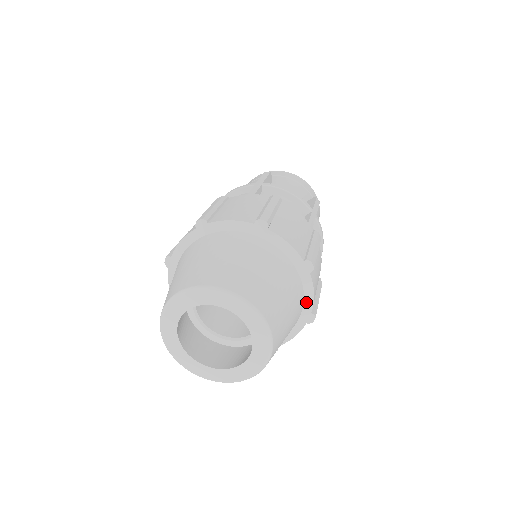
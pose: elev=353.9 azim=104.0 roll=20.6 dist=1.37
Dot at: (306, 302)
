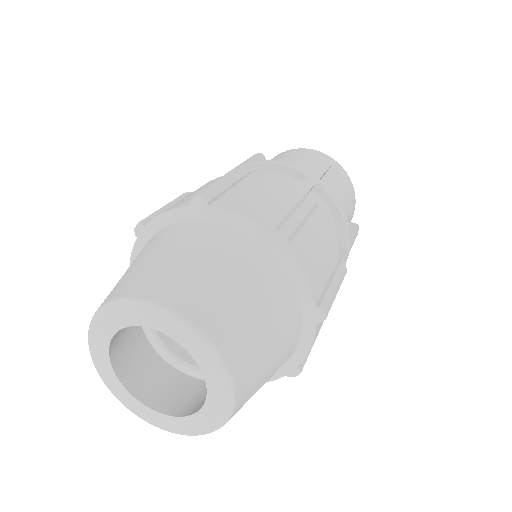
Dot at: (300, 292)
